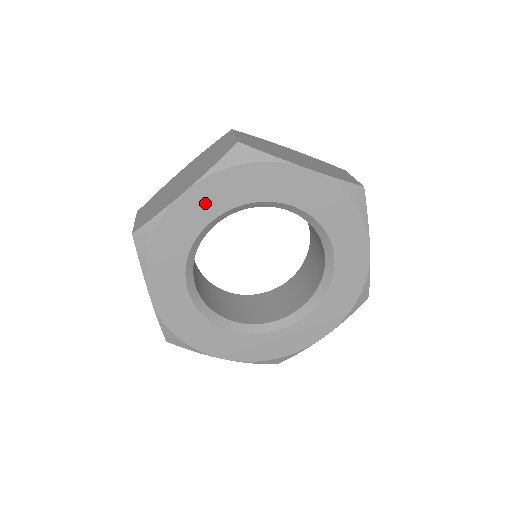
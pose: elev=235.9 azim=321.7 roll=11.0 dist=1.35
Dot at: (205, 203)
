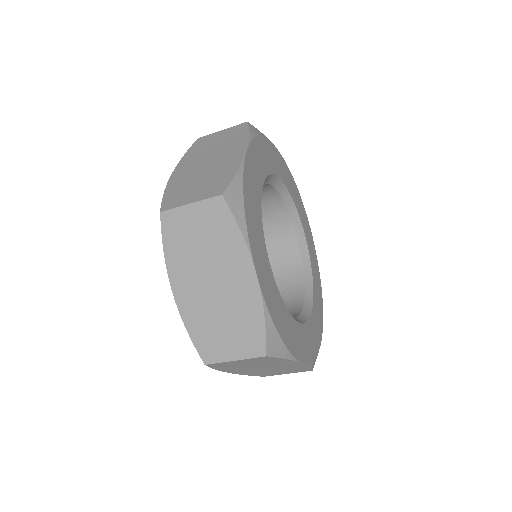
Dot at: (284, 172)
